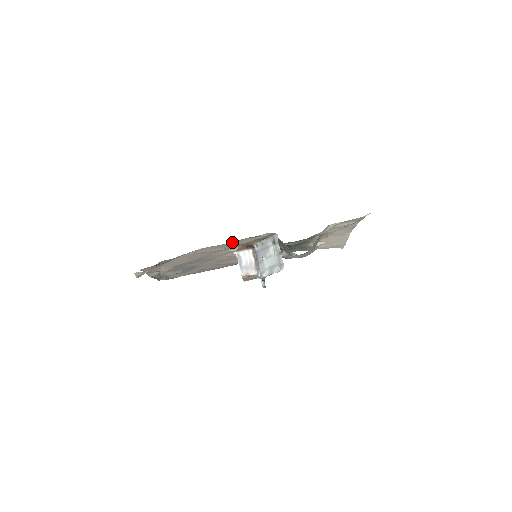
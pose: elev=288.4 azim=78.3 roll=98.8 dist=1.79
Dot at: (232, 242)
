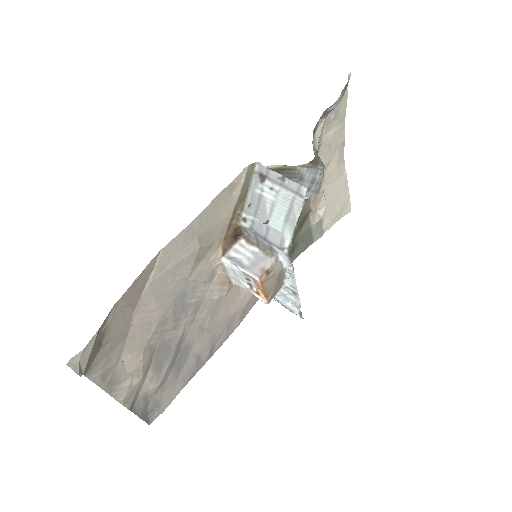
Dot at: (202, 214)
